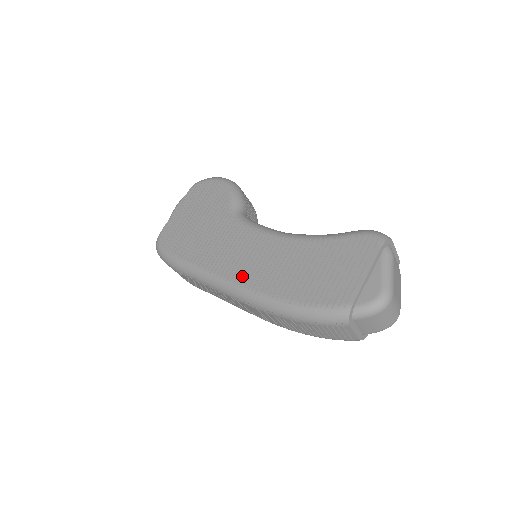
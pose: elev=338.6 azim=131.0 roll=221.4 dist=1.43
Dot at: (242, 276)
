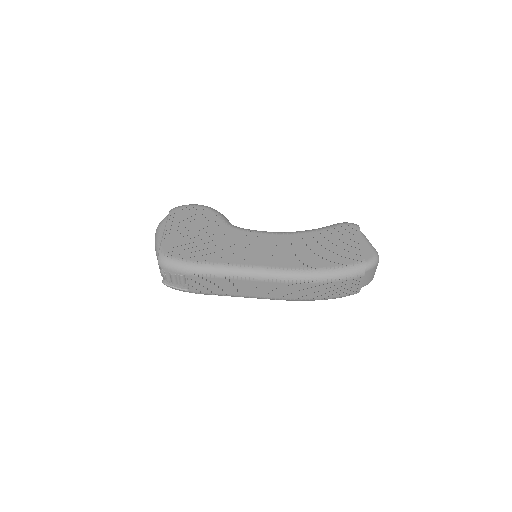
Dot at: (272, 262)
